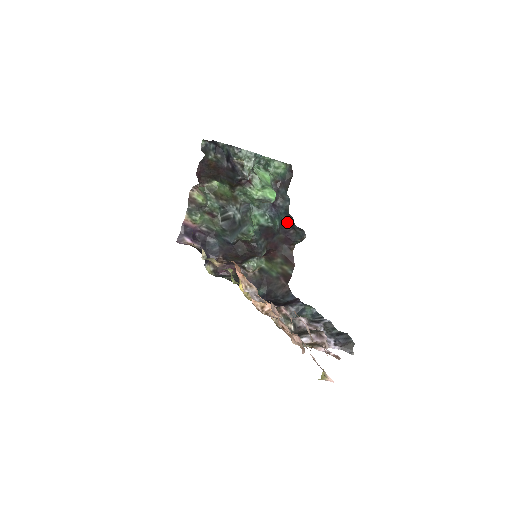
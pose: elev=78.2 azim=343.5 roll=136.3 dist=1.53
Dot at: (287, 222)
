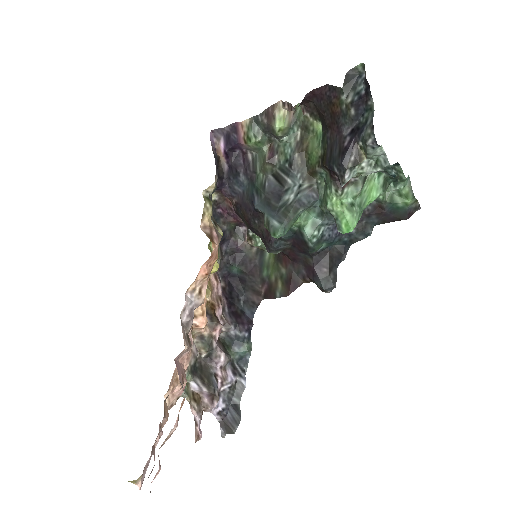
Dot at: (334, 254)
